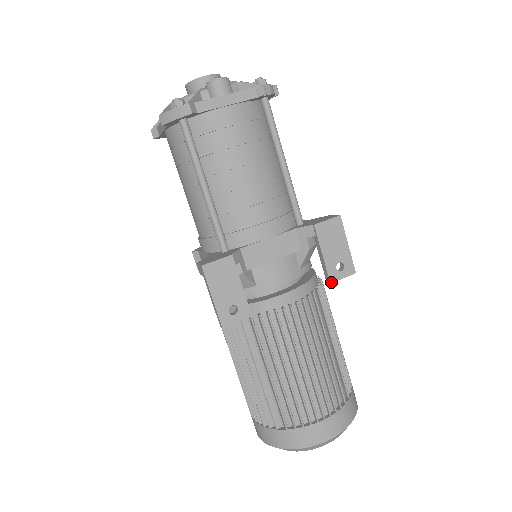
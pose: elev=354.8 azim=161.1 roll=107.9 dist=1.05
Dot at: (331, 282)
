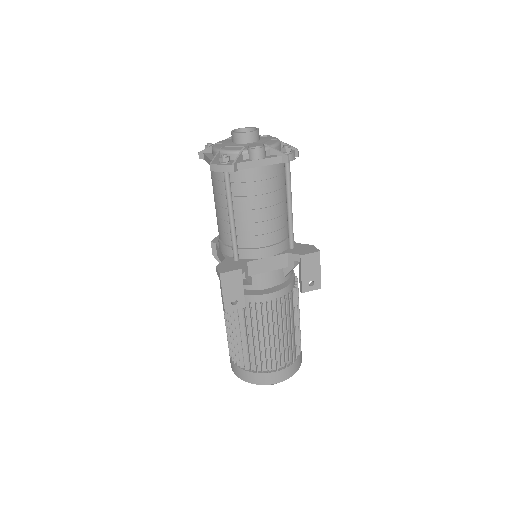
Dot at: (303, 292)
